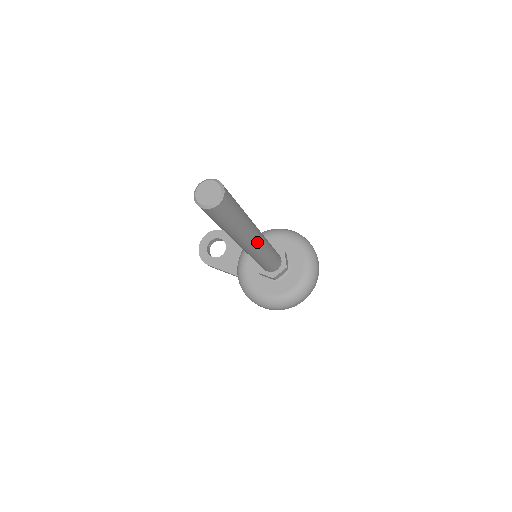
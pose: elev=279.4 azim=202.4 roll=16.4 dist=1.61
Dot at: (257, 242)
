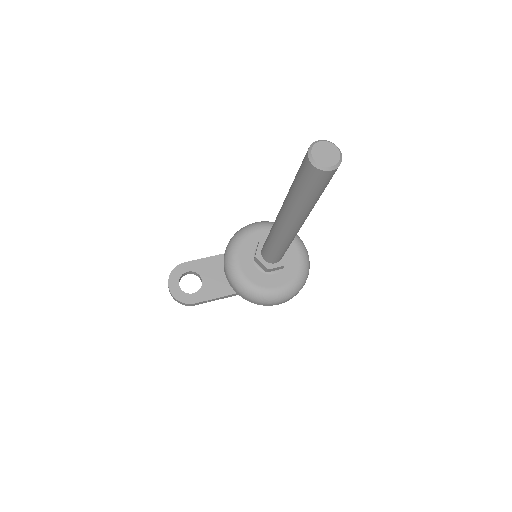
Dot at: occluded
